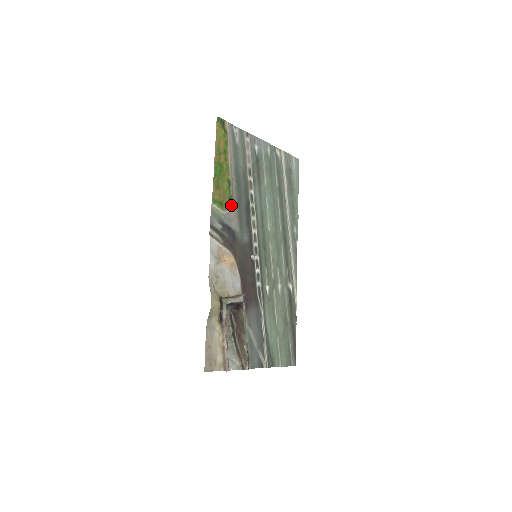
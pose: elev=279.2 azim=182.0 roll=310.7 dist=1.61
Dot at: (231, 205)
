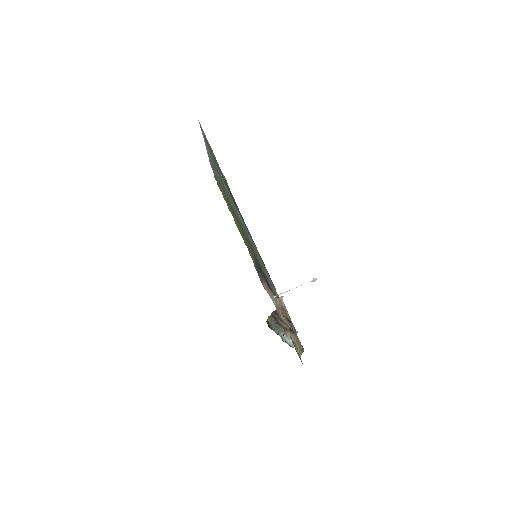
Dot at: occluded
